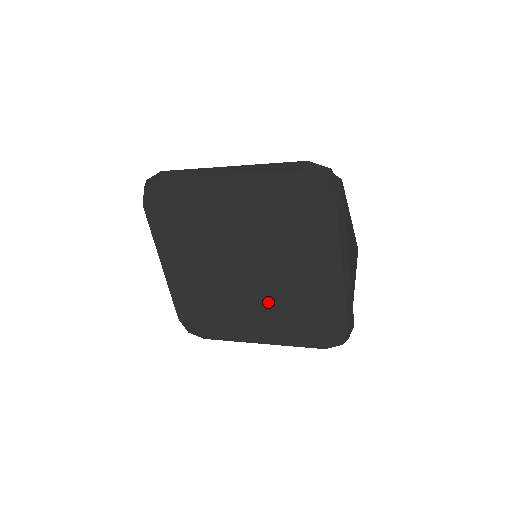
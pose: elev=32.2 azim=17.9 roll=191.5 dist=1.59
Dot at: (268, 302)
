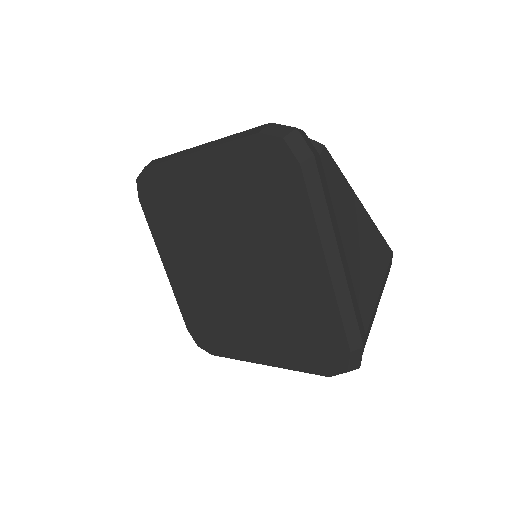
Dot at: (260, 310)
